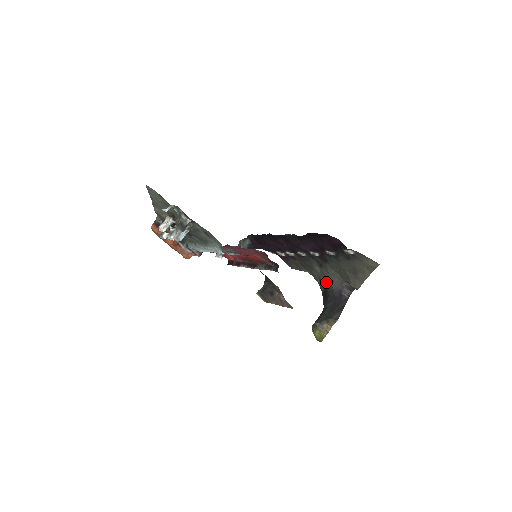
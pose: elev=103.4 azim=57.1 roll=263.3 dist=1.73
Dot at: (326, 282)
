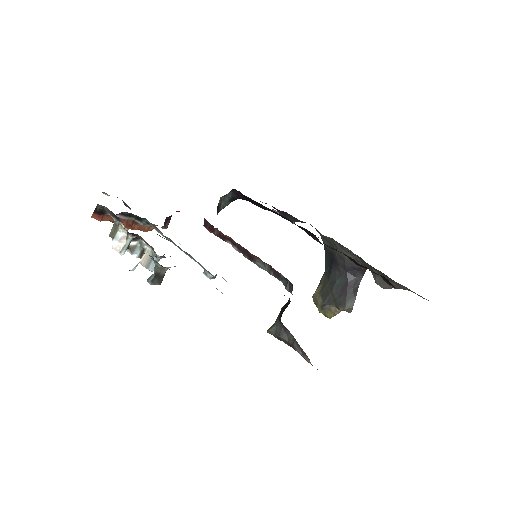
Dot at: (336, 252)
